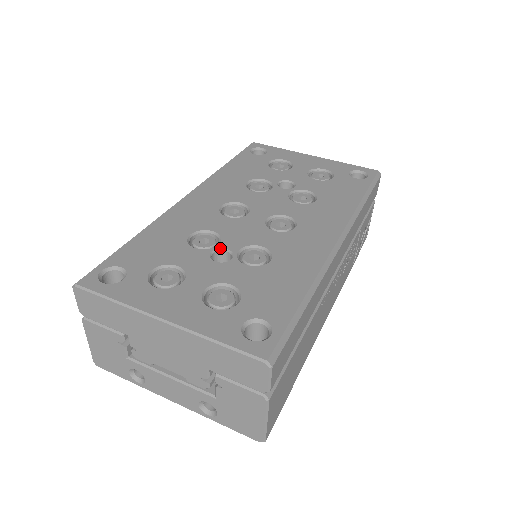
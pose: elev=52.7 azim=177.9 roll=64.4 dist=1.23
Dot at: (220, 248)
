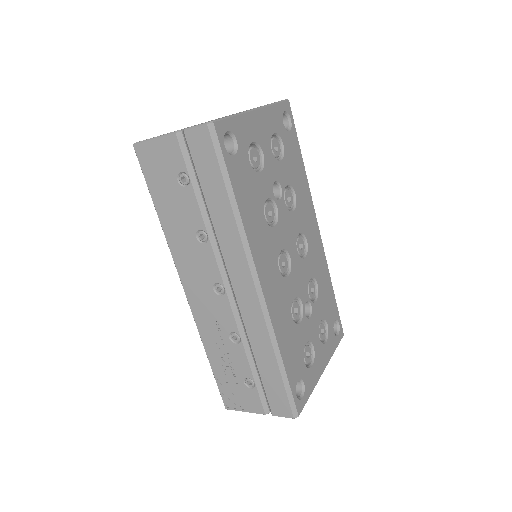
Dot at: occluded
